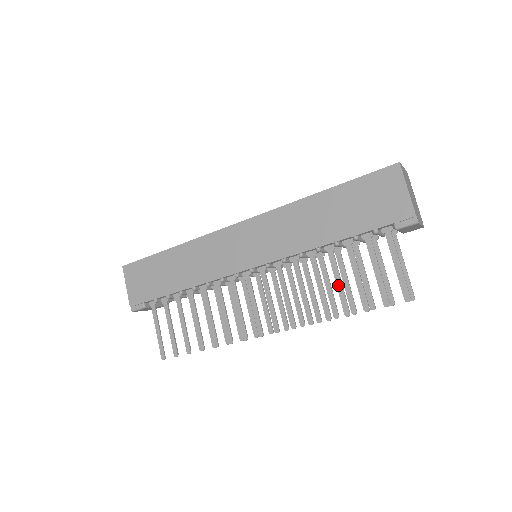
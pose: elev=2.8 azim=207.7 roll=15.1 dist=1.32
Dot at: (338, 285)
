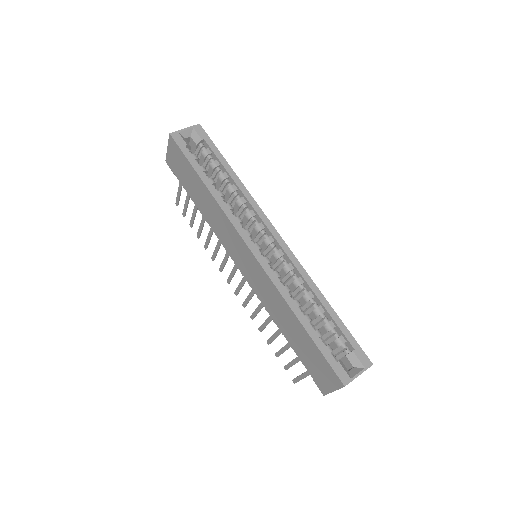
Dot at: (274, 336)
